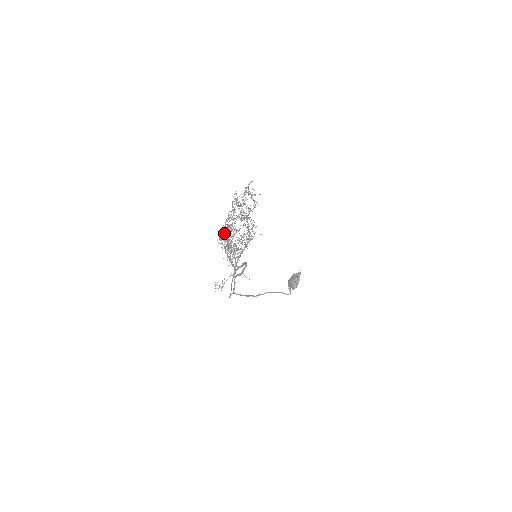
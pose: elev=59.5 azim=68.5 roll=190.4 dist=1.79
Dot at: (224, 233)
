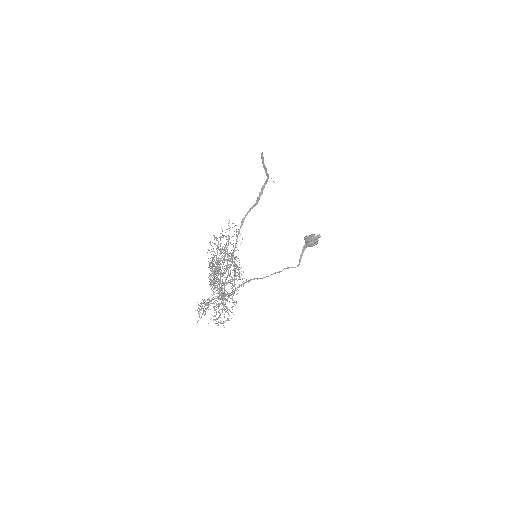
Dot at: occluded
